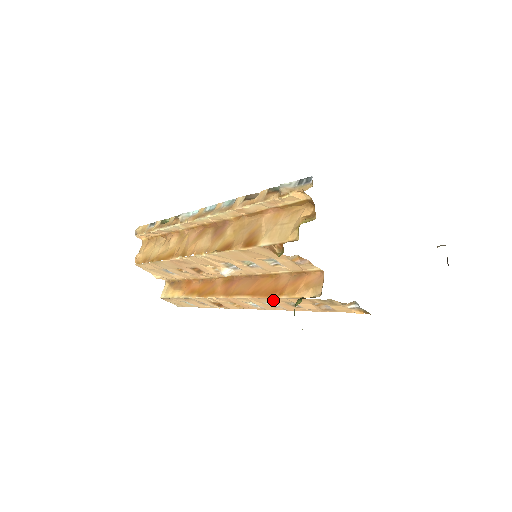
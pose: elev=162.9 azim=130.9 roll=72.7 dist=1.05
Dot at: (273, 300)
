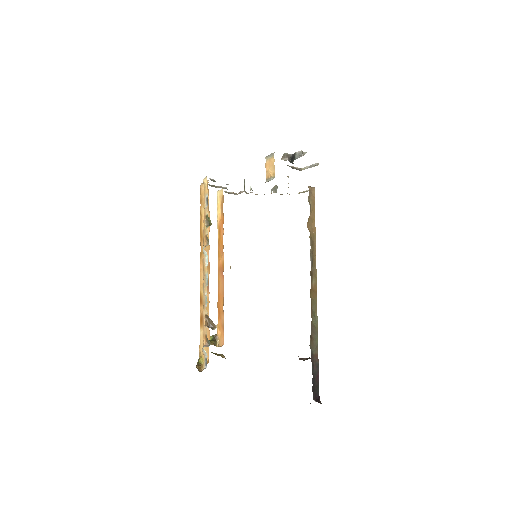
Dot at: occluded
